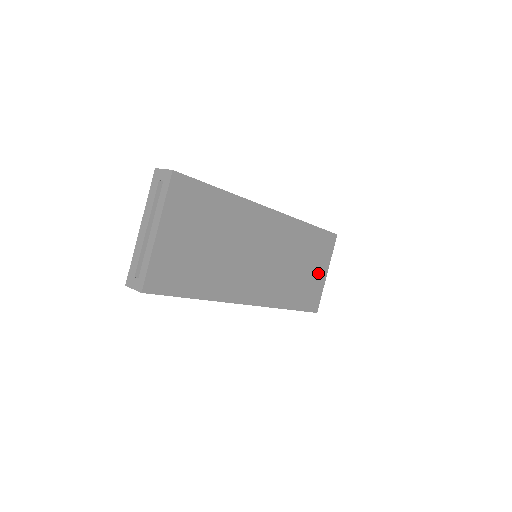
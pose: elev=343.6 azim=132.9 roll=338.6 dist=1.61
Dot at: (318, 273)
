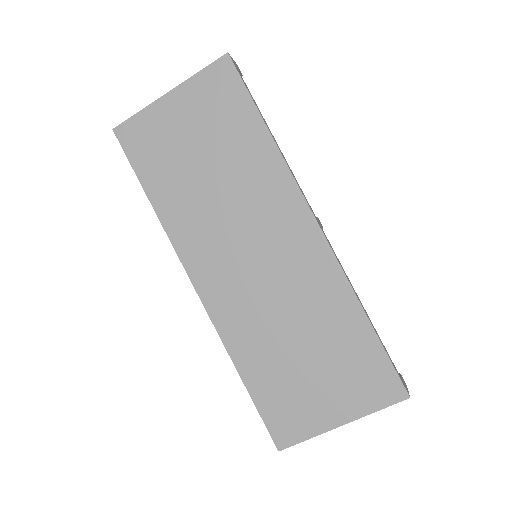
Dot at: (326, 400)
